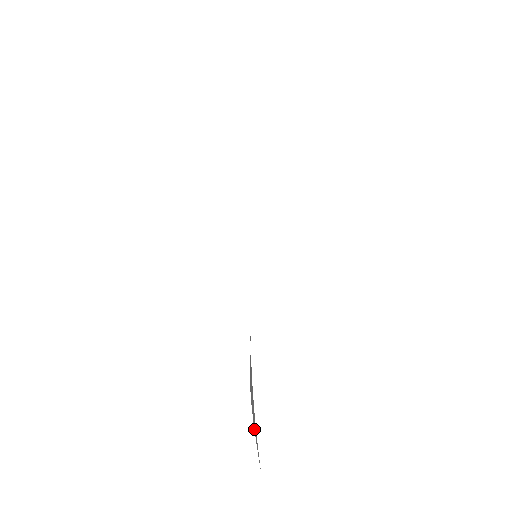
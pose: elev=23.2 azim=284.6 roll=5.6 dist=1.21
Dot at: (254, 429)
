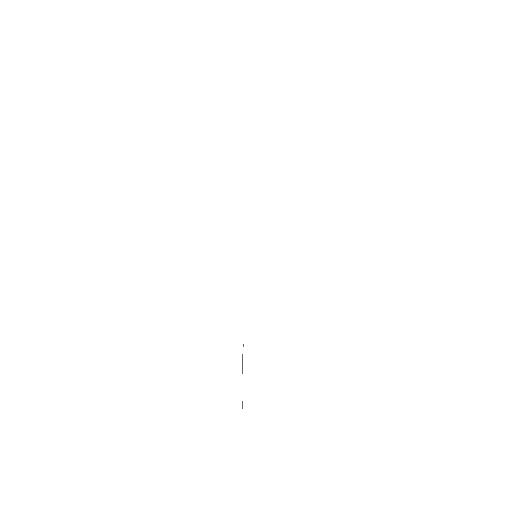
Dot at: occluded
